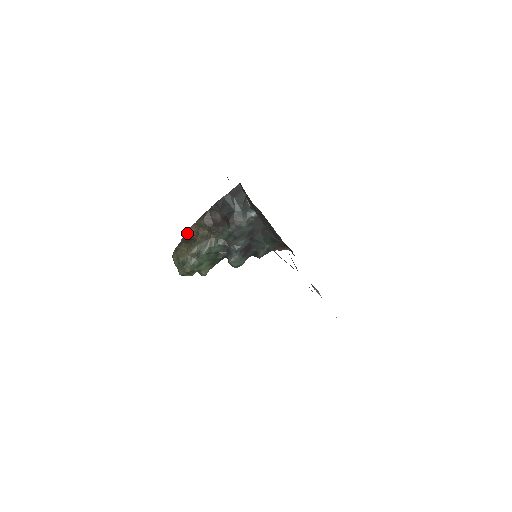
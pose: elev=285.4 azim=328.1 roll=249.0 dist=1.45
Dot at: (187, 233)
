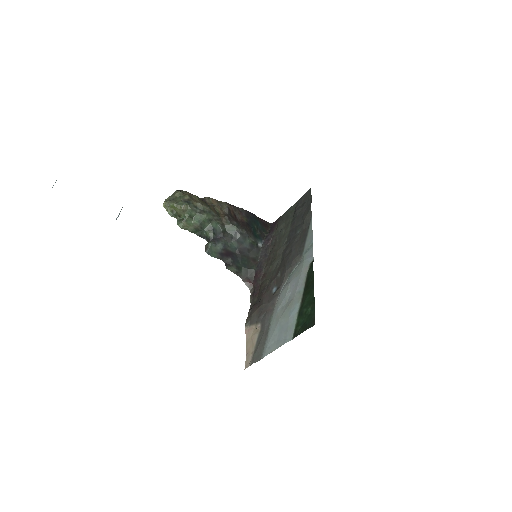
Dot at: (201, 198)
